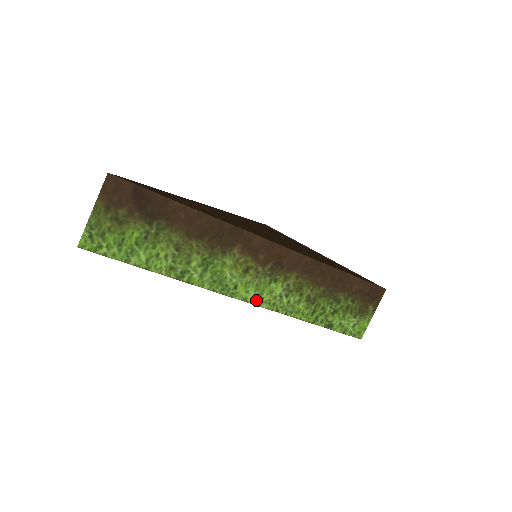
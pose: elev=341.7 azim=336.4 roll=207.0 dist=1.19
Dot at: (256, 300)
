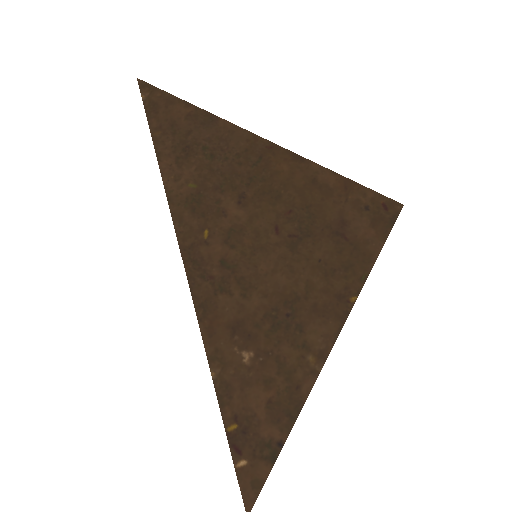
Dot at: occluded
